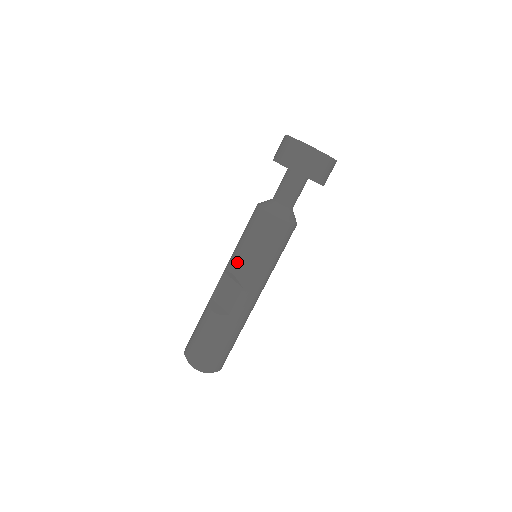
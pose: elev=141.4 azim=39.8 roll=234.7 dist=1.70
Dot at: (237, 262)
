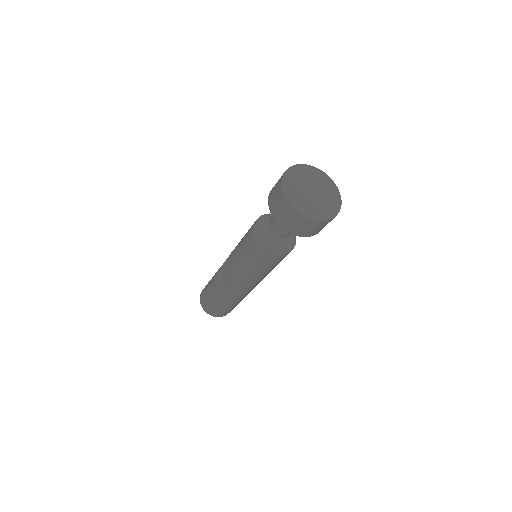
Dot at: (232, 258)
